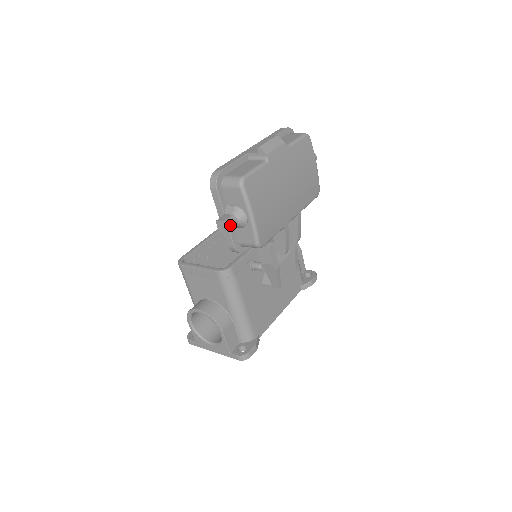
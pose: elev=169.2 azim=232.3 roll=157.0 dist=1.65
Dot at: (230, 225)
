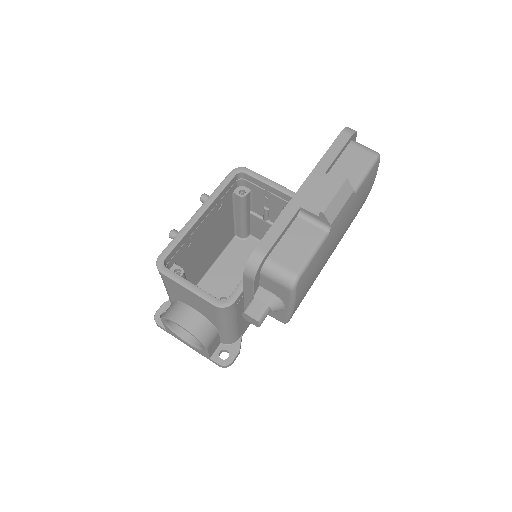
Dot at: (262, 322)
